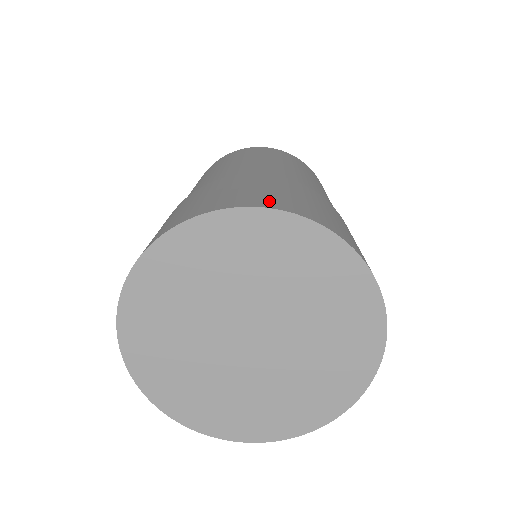
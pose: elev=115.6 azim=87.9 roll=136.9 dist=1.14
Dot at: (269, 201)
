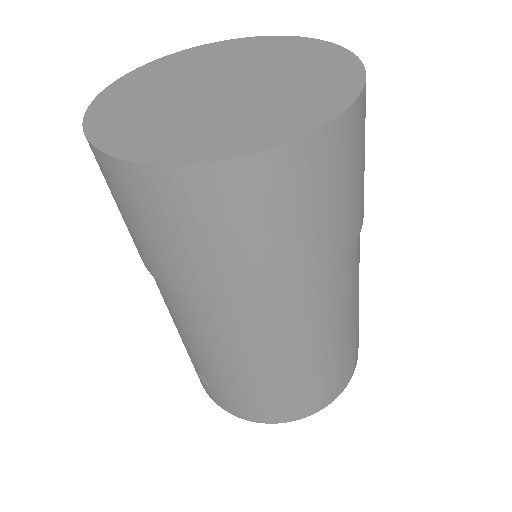
Dot at: occluded
